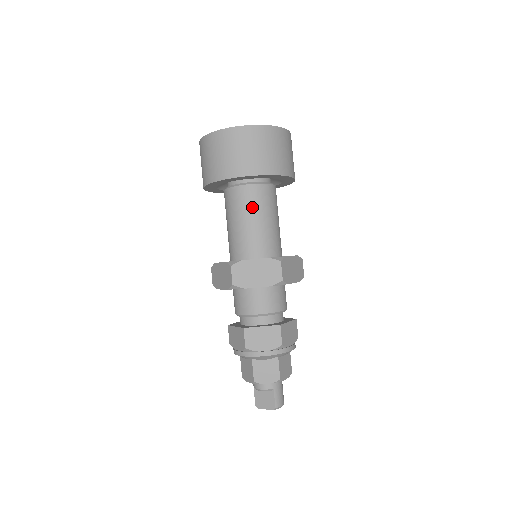
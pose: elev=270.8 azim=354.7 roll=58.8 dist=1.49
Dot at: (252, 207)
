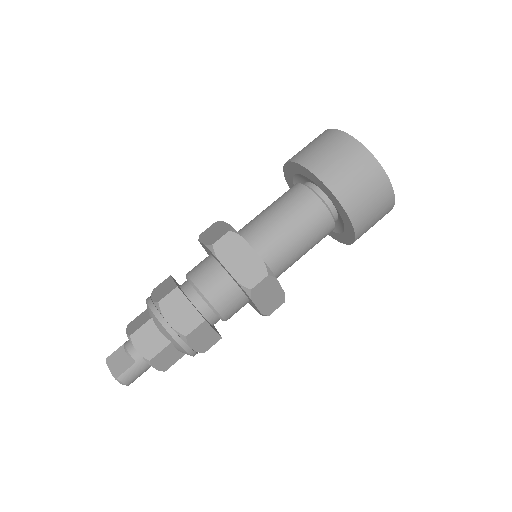
Dot at: (300, 215)
